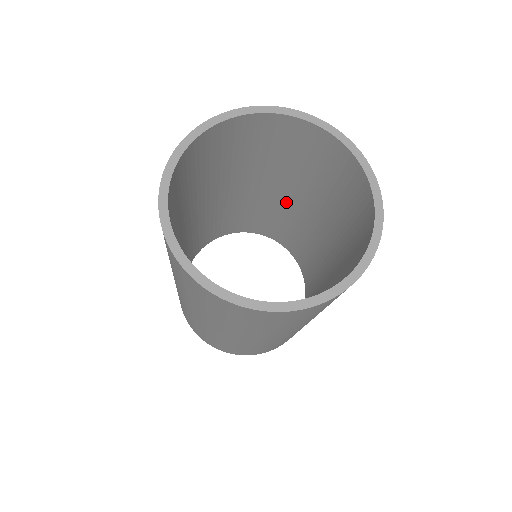
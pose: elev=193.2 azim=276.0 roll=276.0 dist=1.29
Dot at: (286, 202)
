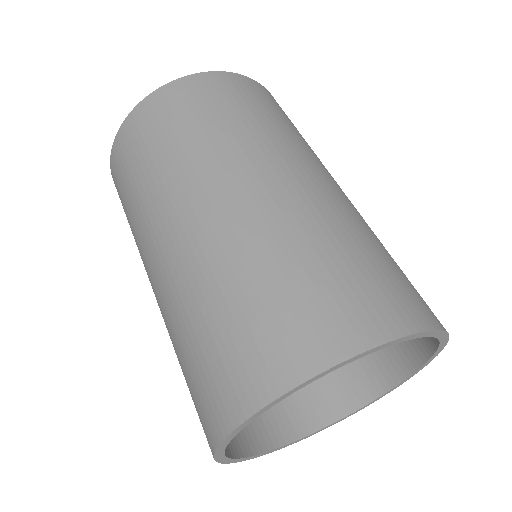
Dot at: occluded
